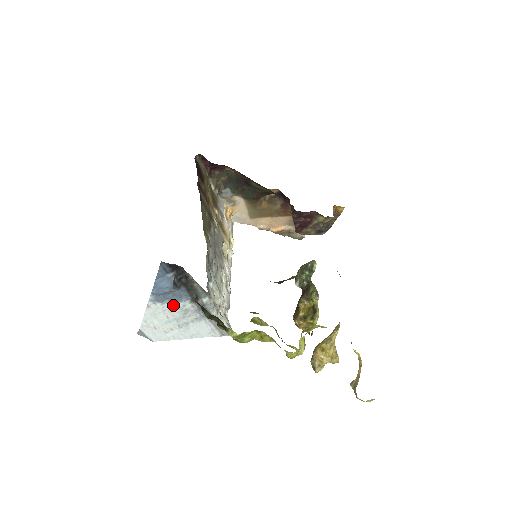
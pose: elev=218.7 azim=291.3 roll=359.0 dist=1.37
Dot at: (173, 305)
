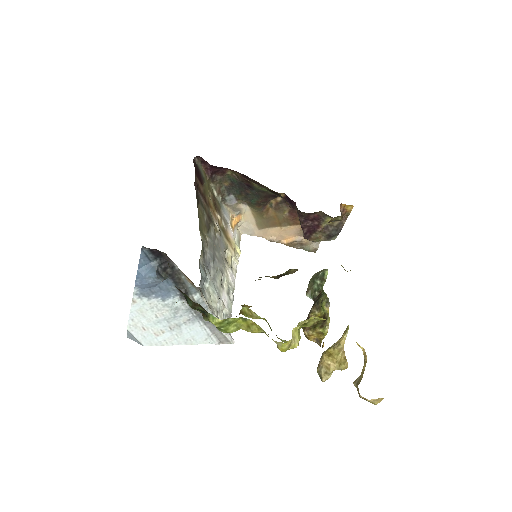
Dot at: (161, 301)
